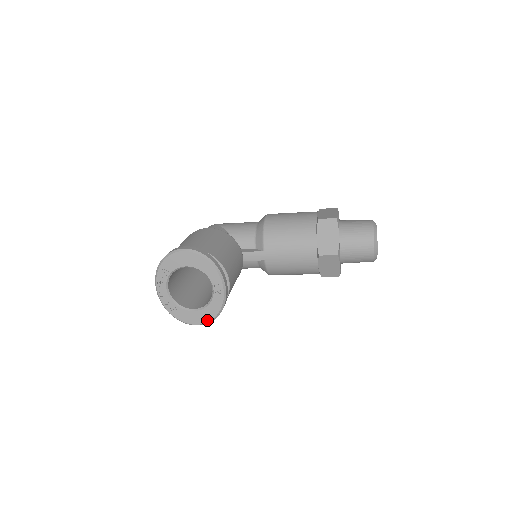
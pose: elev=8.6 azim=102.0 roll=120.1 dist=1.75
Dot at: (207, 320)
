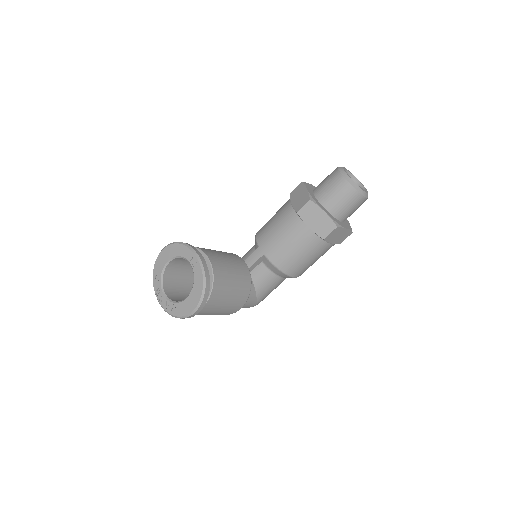
Dot at: (198, 299)
